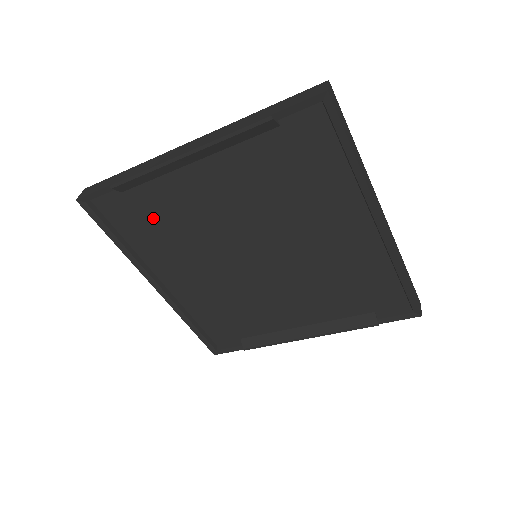
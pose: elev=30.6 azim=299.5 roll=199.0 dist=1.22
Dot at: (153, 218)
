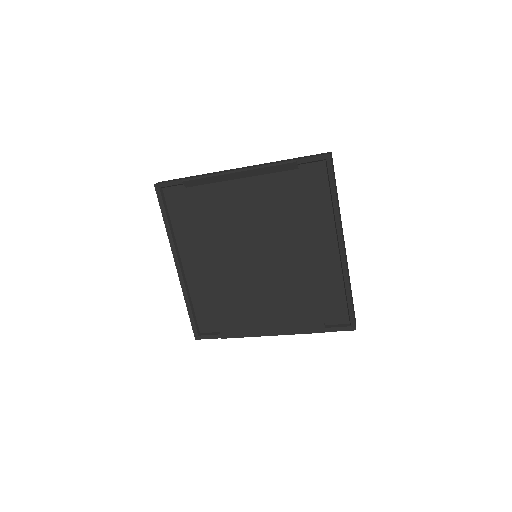
Dot at: (198, 211)
